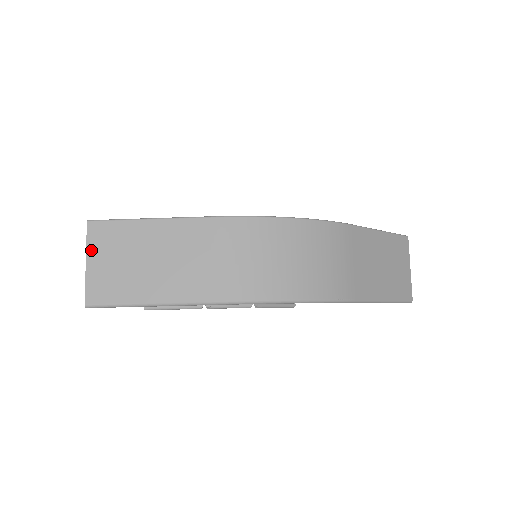
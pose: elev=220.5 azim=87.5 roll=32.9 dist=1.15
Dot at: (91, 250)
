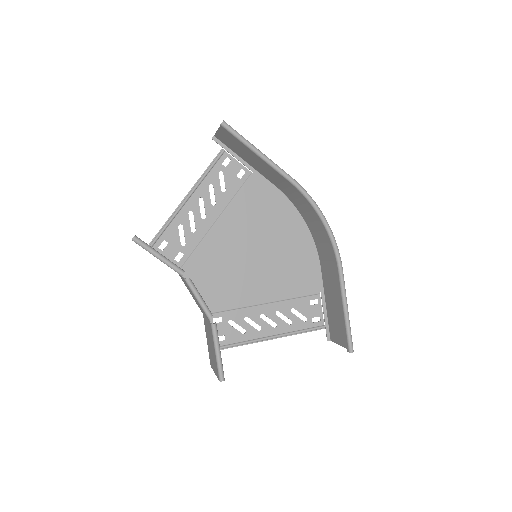
Dot at: (220, 132)
